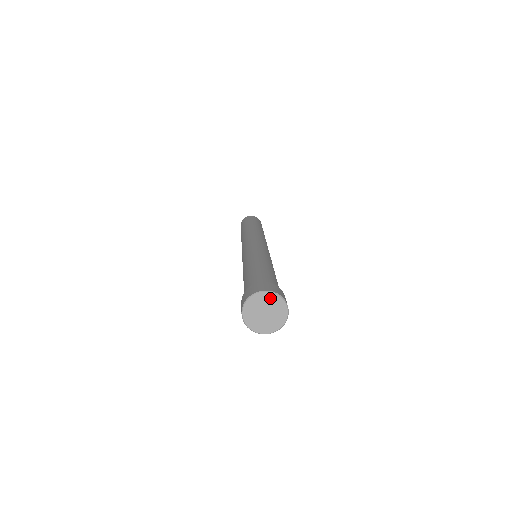
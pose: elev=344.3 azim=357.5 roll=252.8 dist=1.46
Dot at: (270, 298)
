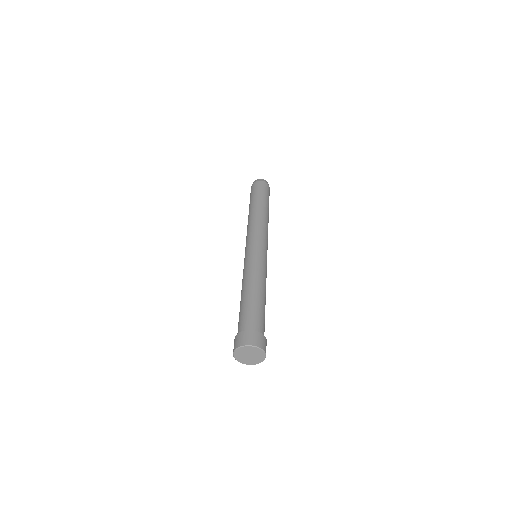
Dot at: (259, 352)
